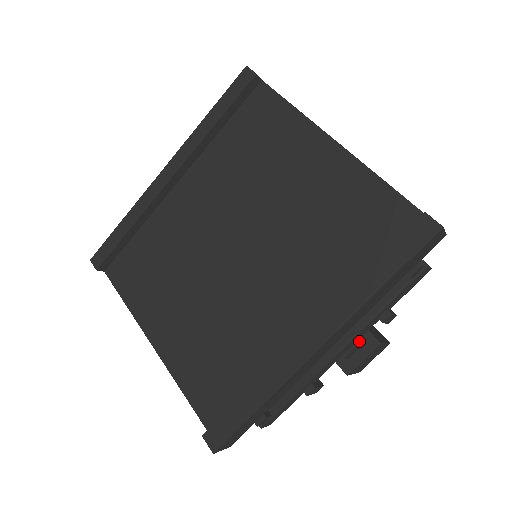
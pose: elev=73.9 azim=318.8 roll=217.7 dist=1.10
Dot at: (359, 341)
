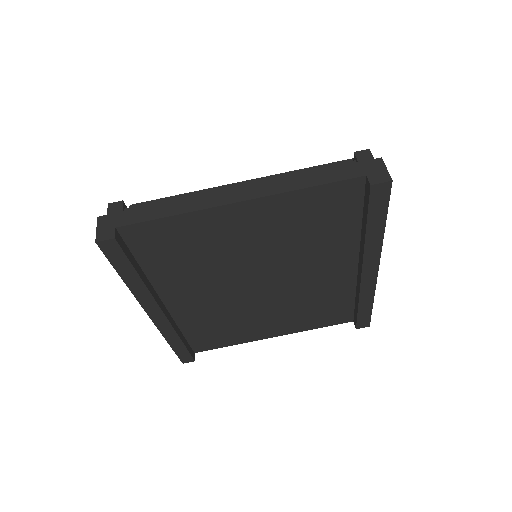
Dot at: occluded
